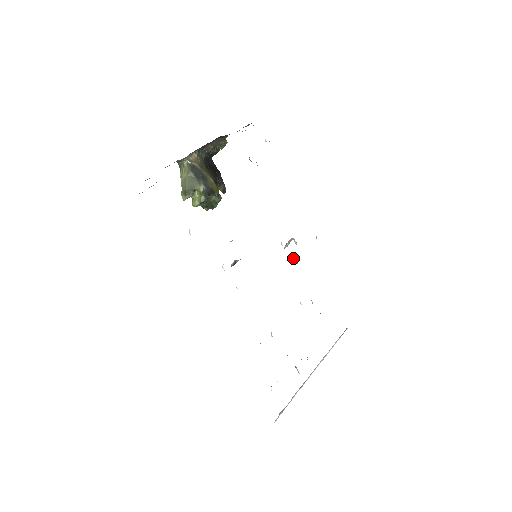
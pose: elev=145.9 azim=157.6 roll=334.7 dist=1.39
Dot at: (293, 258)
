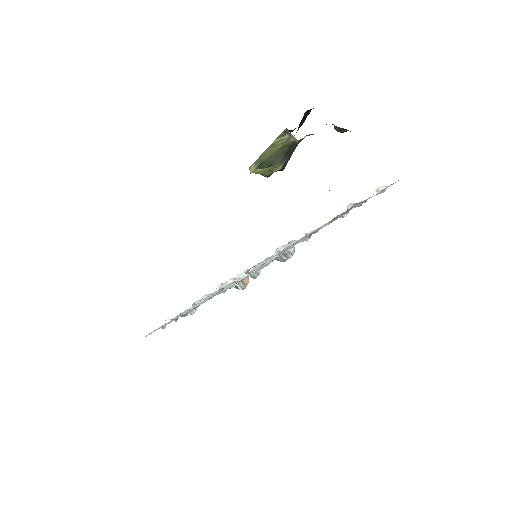
Dot at: (276, 252)
